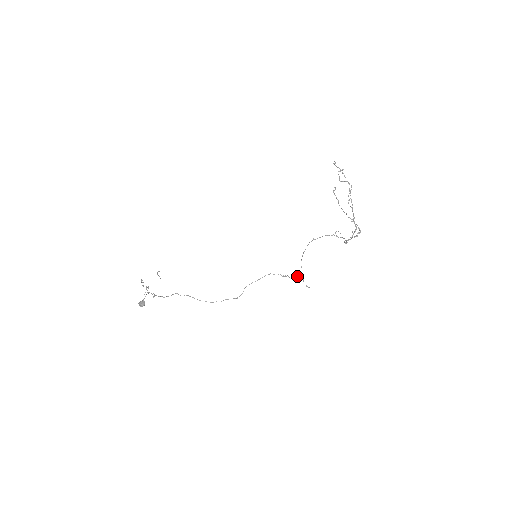
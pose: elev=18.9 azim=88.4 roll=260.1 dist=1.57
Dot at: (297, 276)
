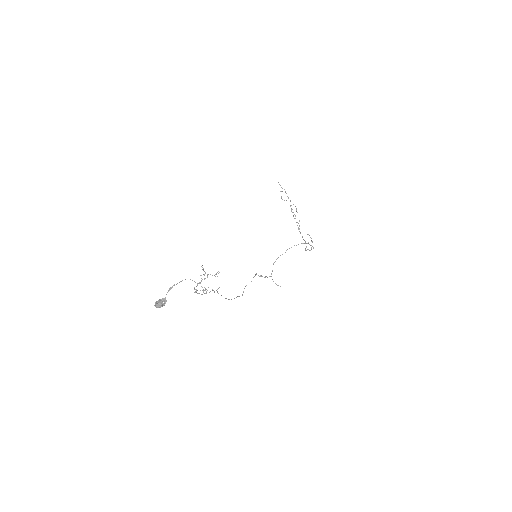
Dot at: (270, 276)
